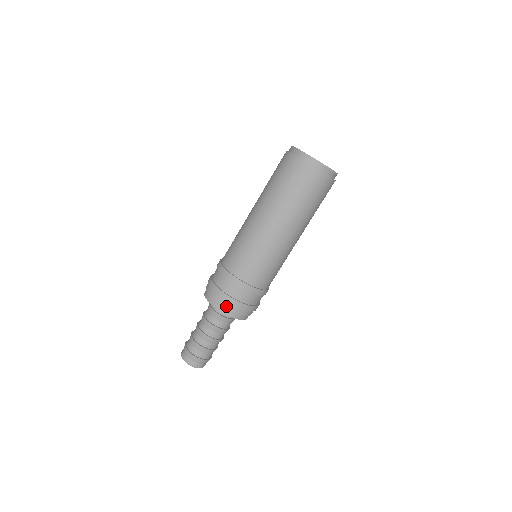
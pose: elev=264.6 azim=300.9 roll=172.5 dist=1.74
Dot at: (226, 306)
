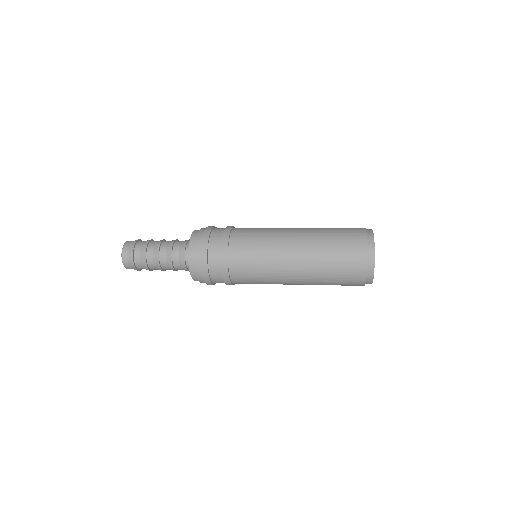
Dot at: (197, 258)
